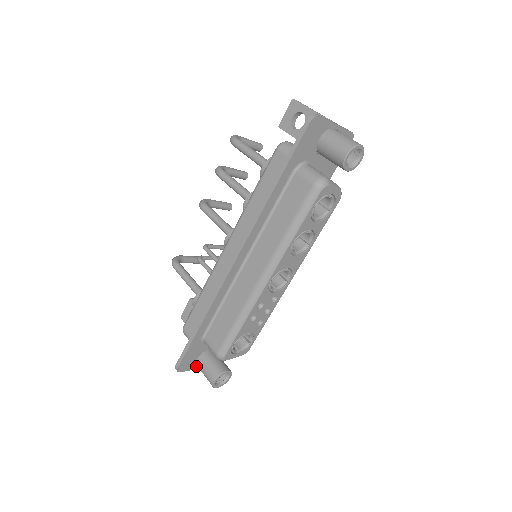
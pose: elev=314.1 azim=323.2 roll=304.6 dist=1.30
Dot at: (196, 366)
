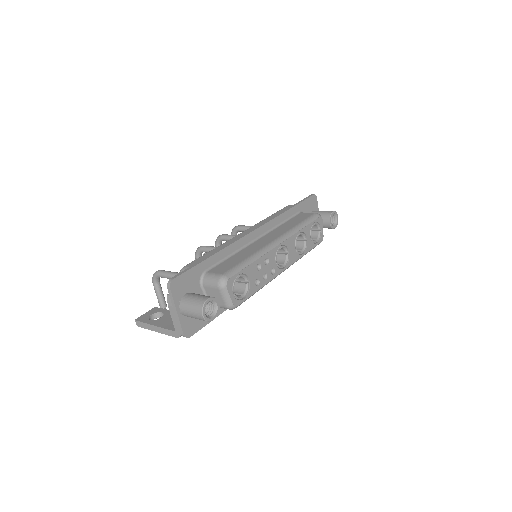
Dot at: (178, 304)
